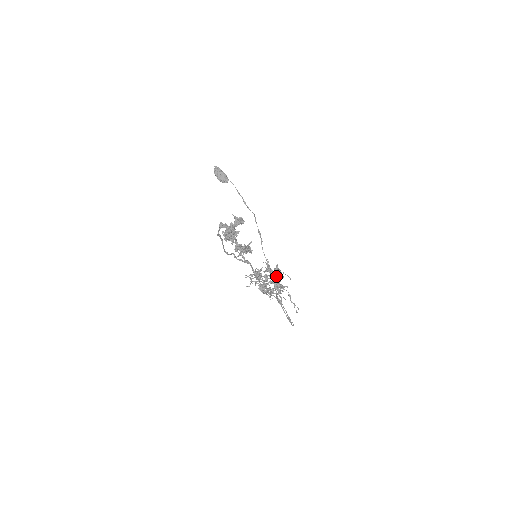
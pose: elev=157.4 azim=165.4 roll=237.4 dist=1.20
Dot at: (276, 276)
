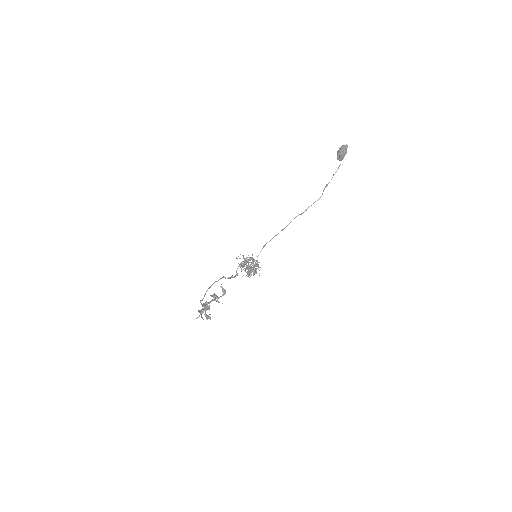
Dot at: occluded
